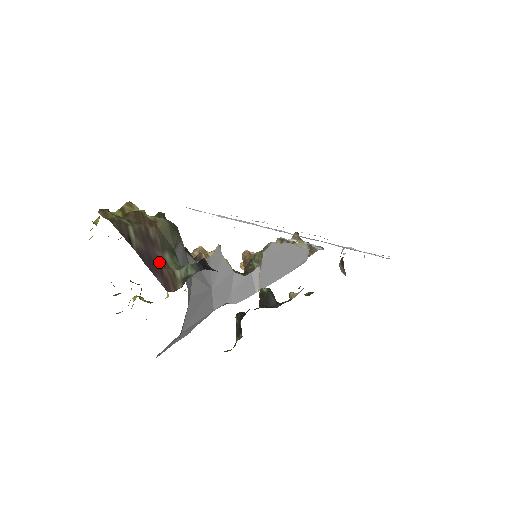
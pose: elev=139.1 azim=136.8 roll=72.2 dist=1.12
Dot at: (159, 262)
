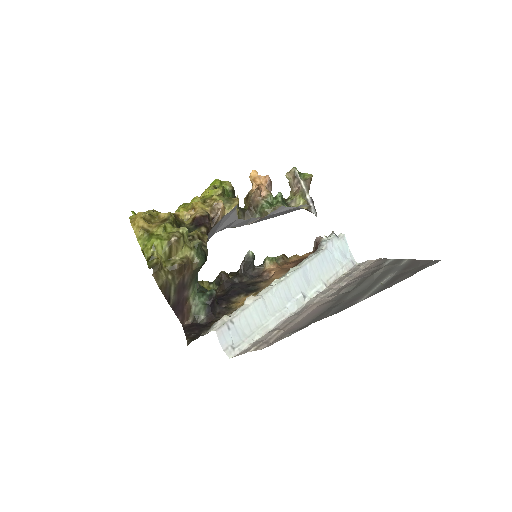
Dot at: (184, 302)
